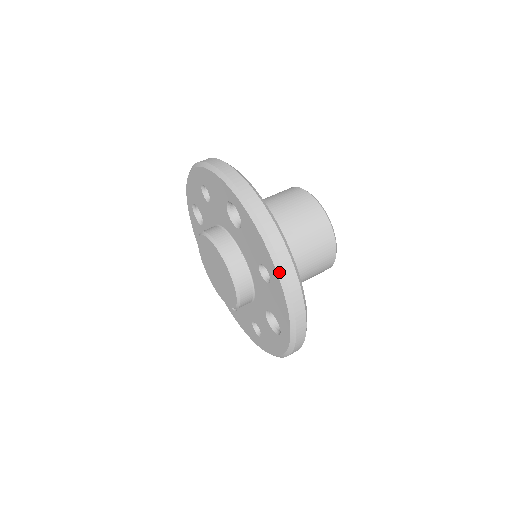
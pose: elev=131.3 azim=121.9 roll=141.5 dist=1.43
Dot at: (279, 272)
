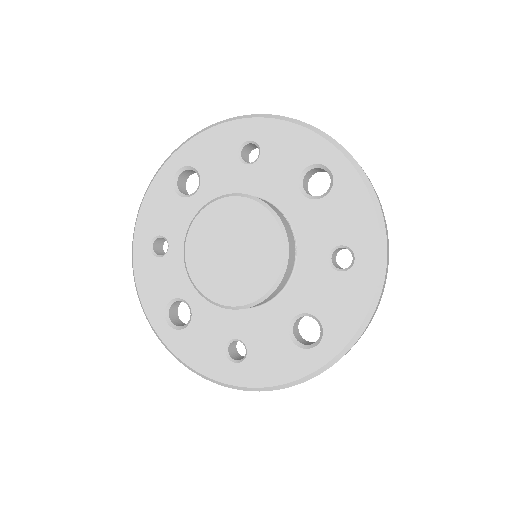
Dot at: (383, 254)
